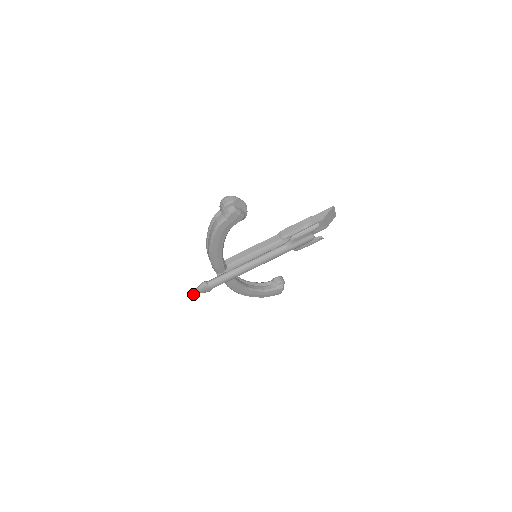
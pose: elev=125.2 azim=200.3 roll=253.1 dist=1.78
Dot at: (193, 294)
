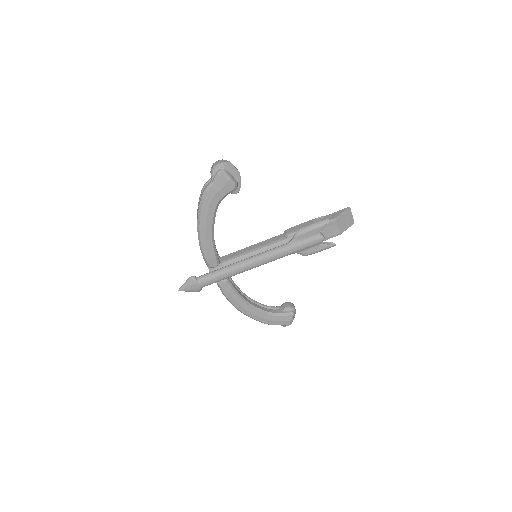
Dot at: (180, 290)
